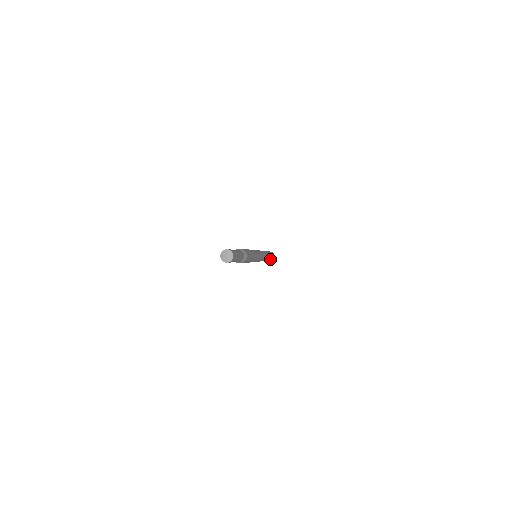
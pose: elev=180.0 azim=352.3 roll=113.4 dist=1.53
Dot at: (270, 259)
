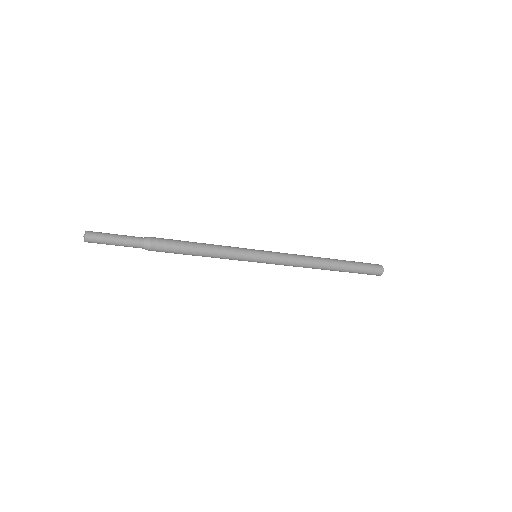
Dot at: (351, 272)
